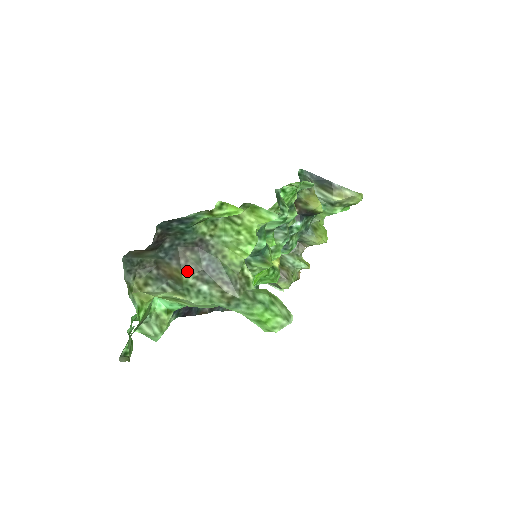
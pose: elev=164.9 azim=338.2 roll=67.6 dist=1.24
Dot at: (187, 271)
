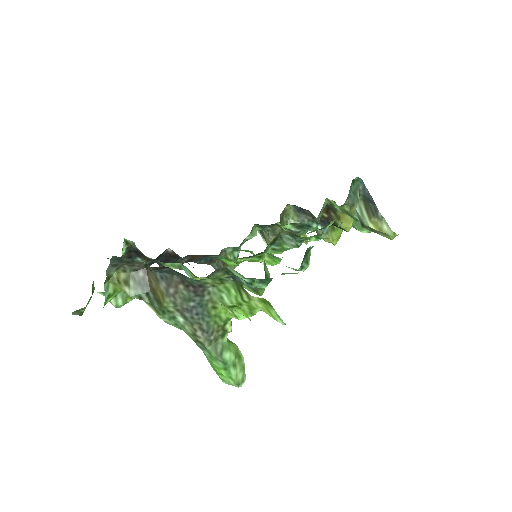
Dot at: (171, 301)
